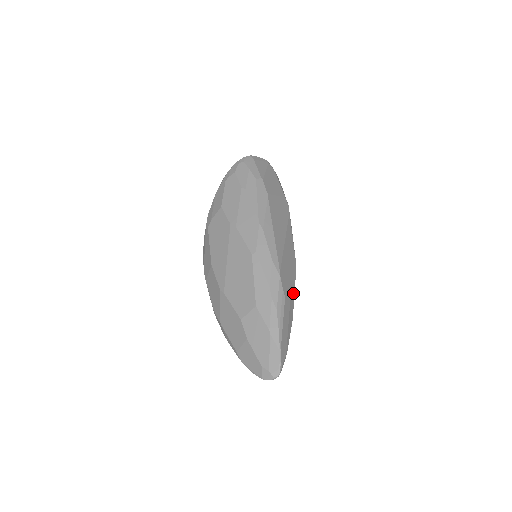
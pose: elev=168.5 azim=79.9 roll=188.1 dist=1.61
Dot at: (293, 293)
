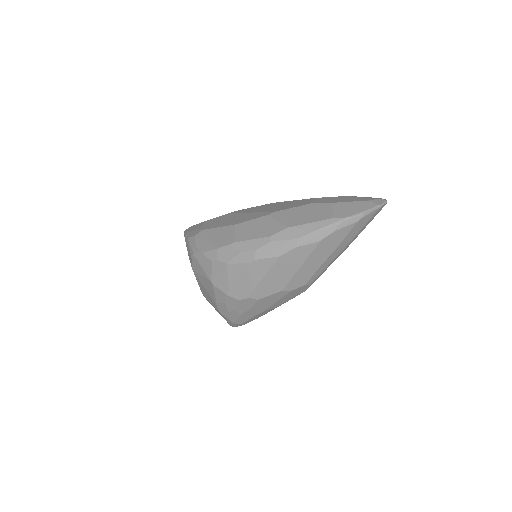
Dot at: occluded
